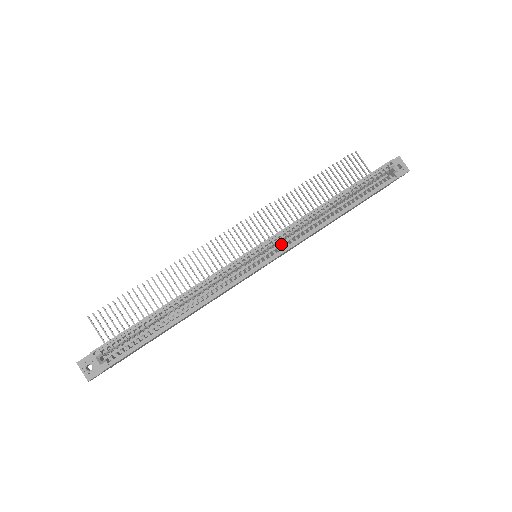
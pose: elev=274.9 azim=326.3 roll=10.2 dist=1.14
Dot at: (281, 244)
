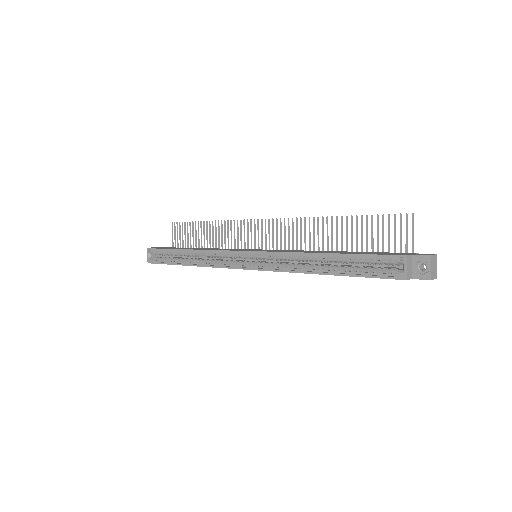
Dot at: occluded
